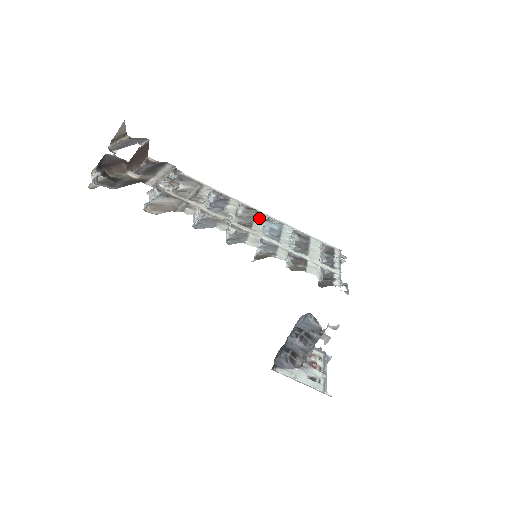
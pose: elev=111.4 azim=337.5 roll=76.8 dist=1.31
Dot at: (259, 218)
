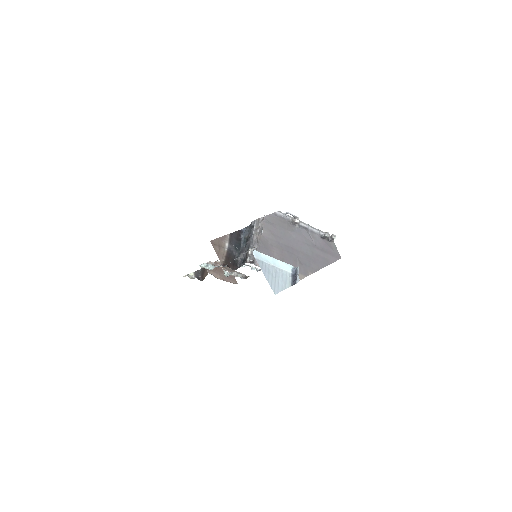
Dot at: occluded
